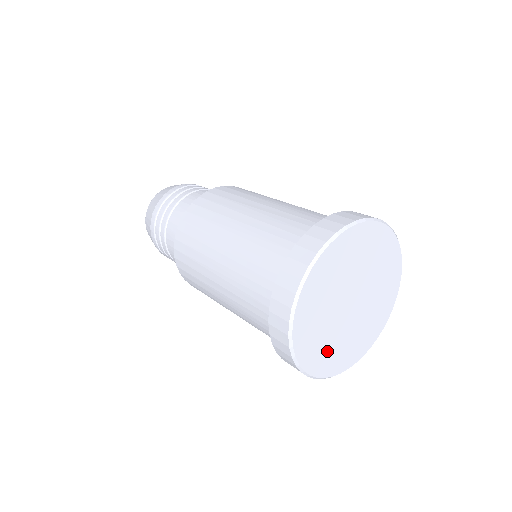
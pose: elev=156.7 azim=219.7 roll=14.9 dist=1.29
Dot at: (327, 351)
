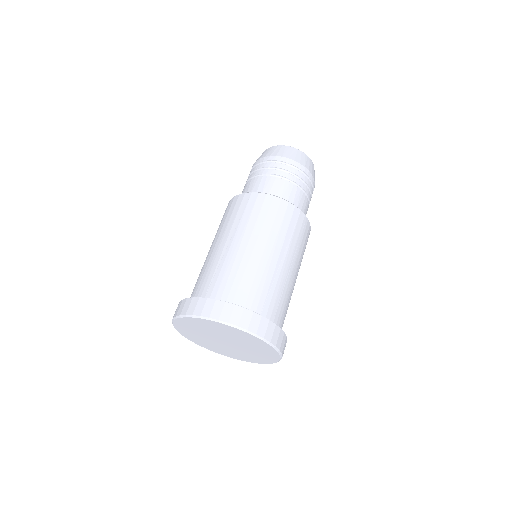
Dot at: (233, 354)
